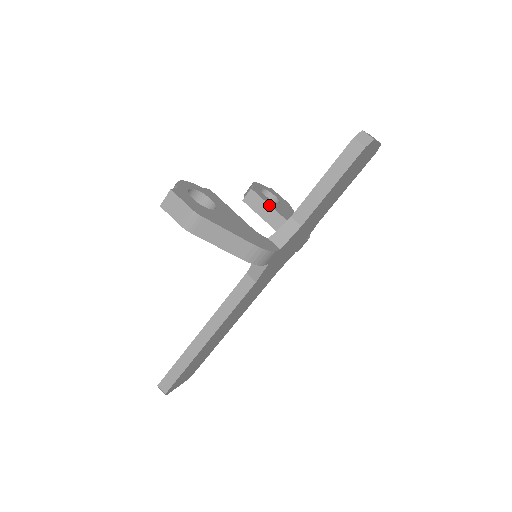
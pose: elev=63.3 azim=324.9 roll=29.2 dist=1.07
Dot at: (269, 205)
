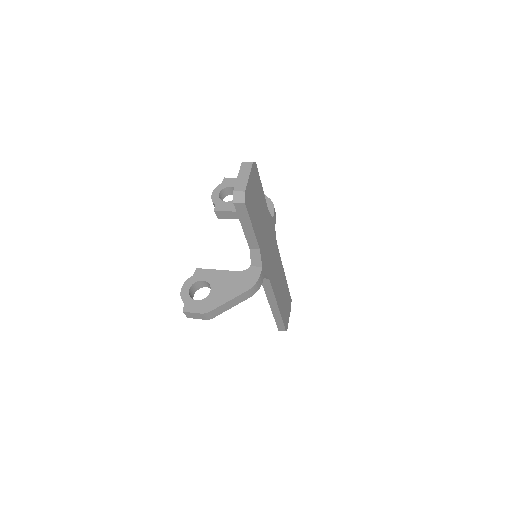
Dot at: (233, 212)
